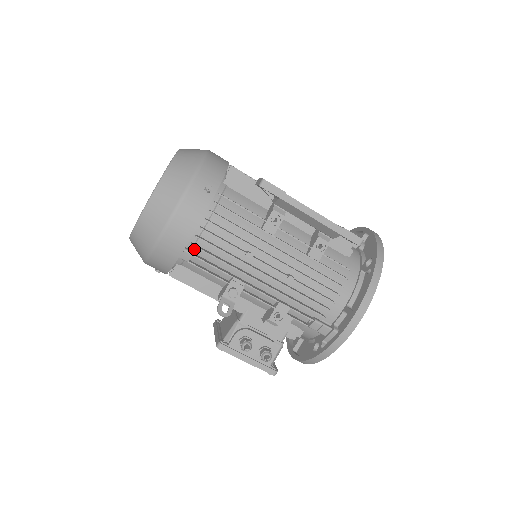
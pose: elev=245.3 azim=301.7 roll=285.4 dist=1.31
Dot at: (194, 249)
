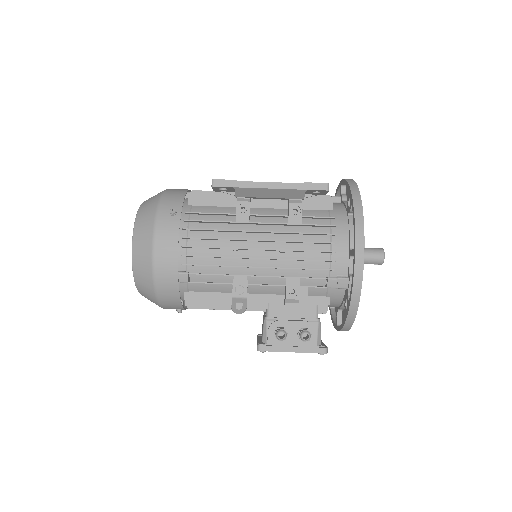
Dot at: (188, 269)
